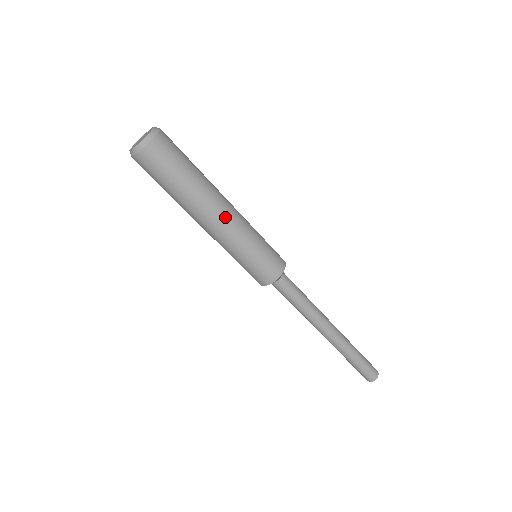
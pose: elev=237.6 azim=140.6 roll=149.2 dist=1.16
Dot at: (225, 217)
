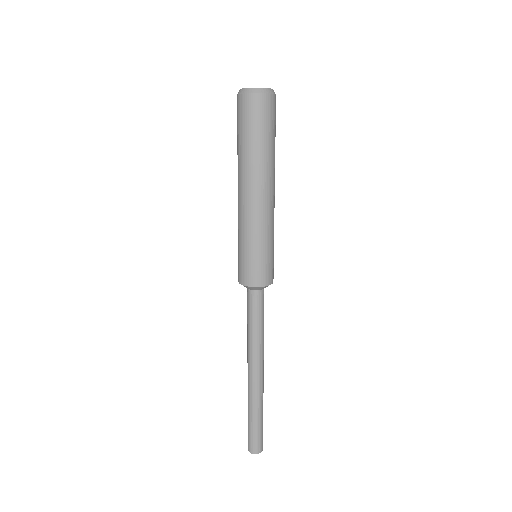
Dot at: (265, 200)
